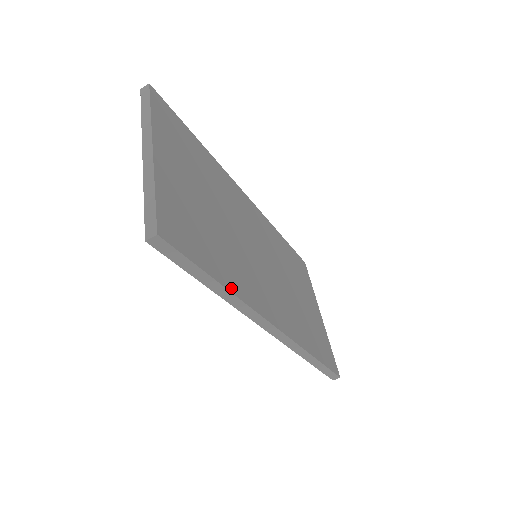
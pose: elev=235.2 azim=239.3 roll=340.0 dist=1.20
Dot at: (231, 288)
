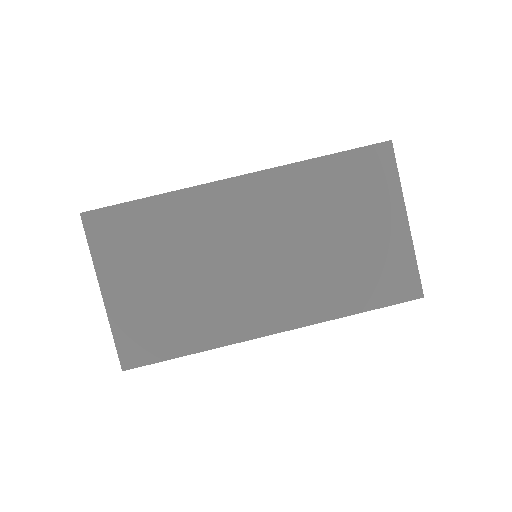
Dot at: (202, 347)
